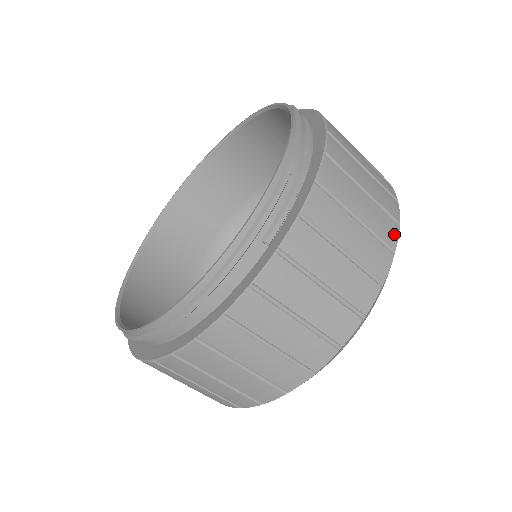
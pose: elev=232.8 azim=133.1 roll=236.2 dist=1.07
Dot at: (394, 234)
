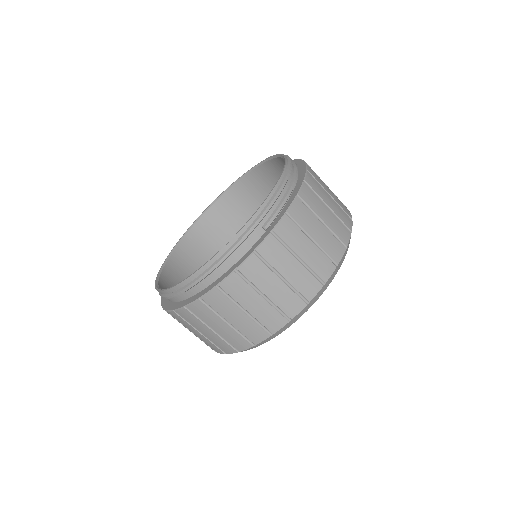
Dot at: (347, 236)
